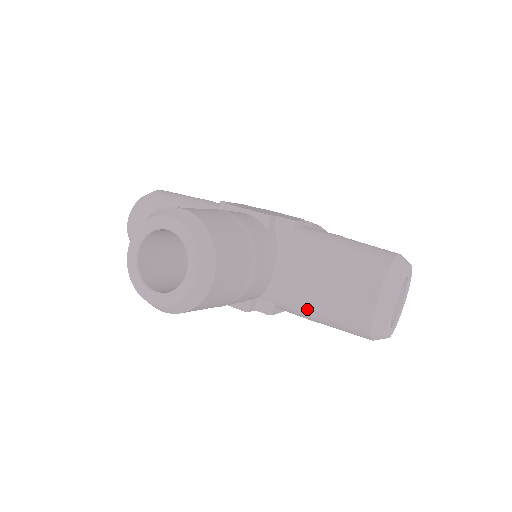
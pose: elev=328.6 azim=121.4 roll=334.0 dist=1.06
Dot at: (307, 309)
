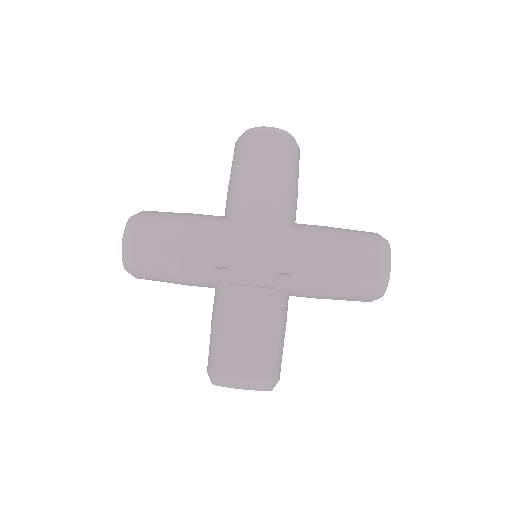
Dot at: occluded
